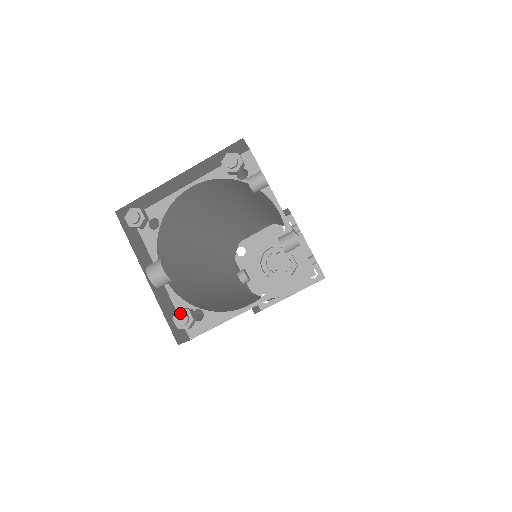
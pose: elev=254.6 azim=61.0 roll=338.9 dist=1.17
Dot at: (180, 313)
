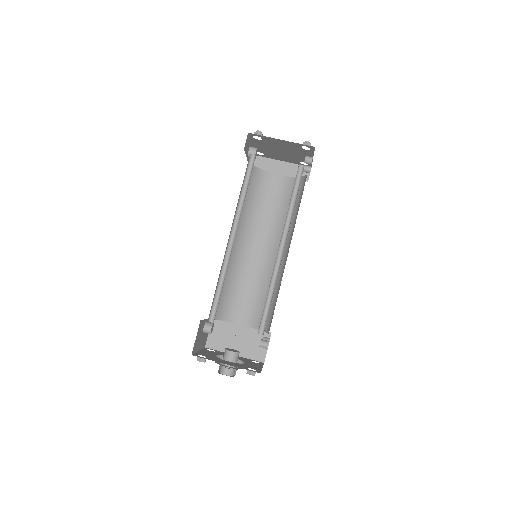
Dot at: occluded
